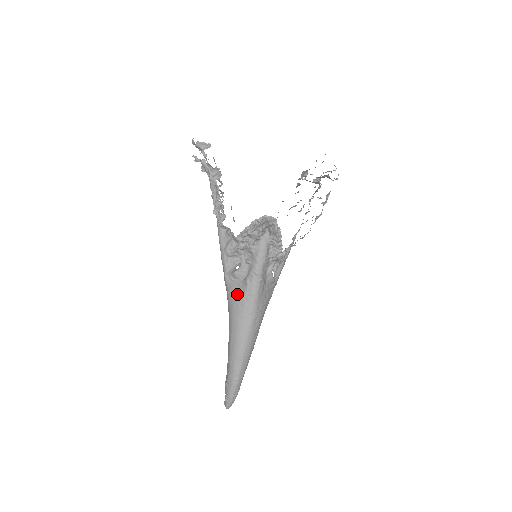
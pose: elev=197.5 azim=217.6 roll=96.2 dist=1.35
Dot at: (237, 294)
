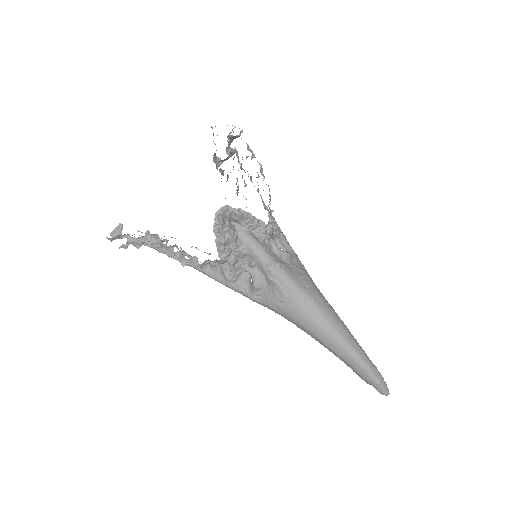
Dot at: (277, 299)
